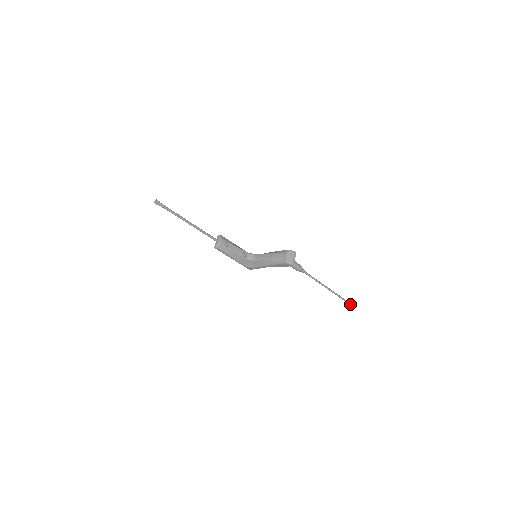
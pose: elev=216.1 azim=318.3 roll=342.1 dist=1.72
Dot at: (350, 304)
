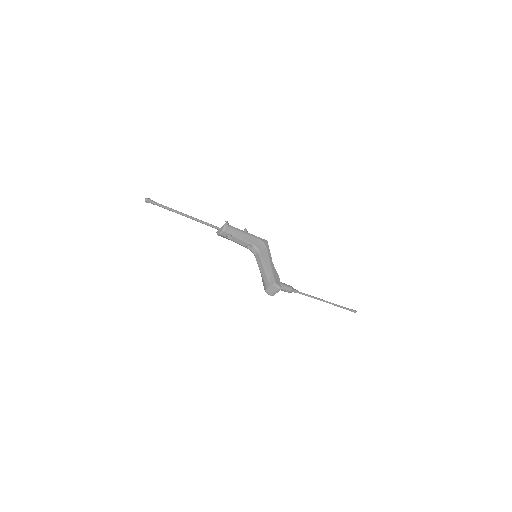
Dot at: occluded
